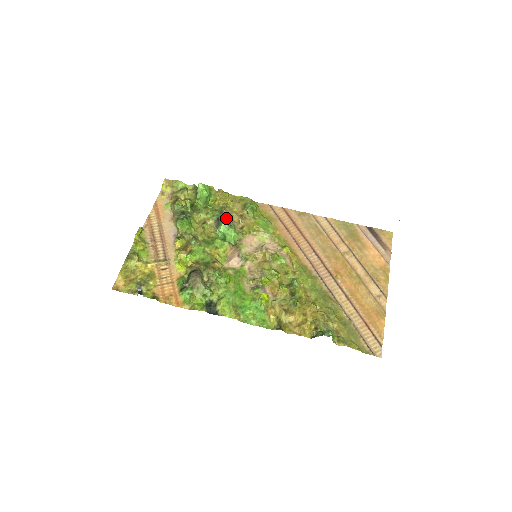
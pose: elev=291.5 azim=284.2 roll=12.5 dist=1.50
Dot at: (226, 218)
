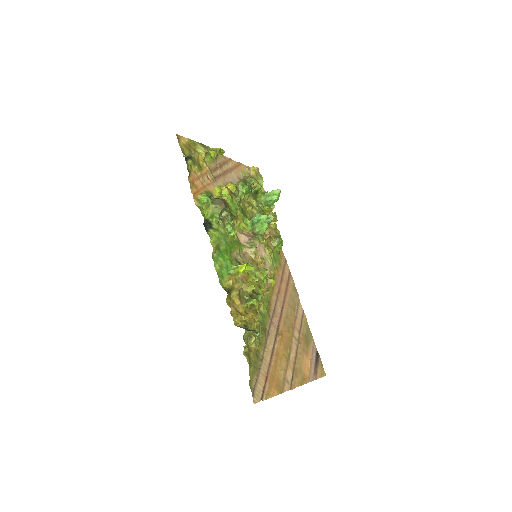
Dot at: (271, 218)
